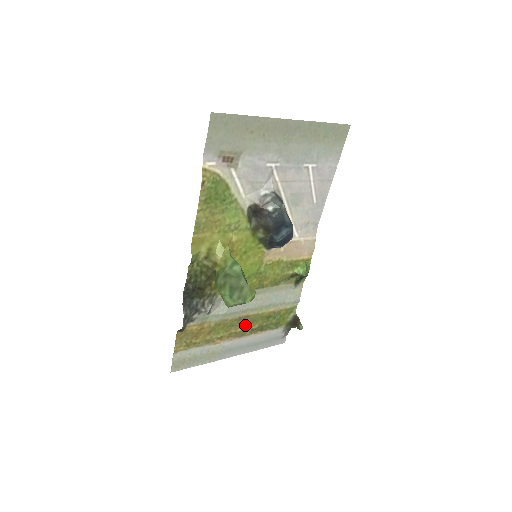
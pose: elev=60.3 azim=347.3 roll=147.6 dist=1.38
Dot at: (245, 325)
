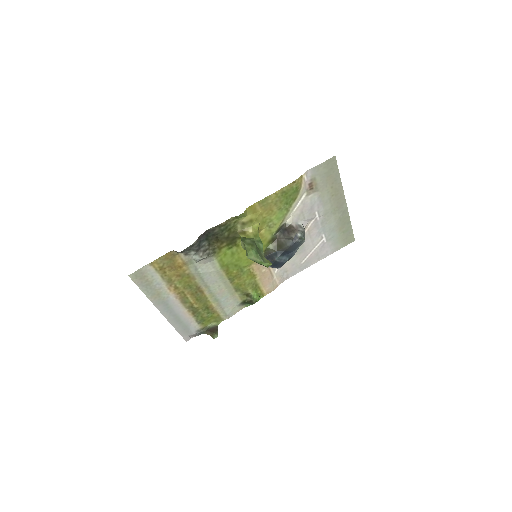
Dot at: (194, 297)
